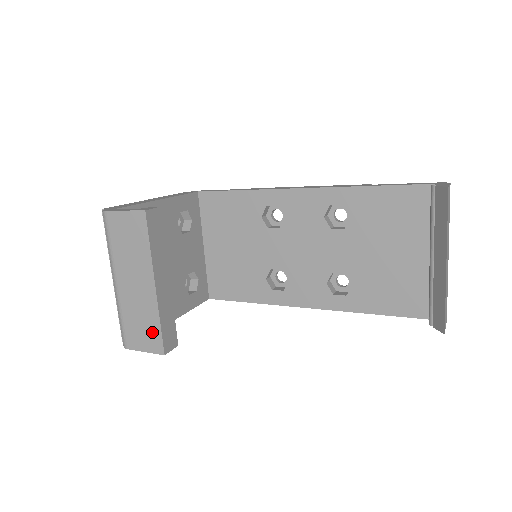
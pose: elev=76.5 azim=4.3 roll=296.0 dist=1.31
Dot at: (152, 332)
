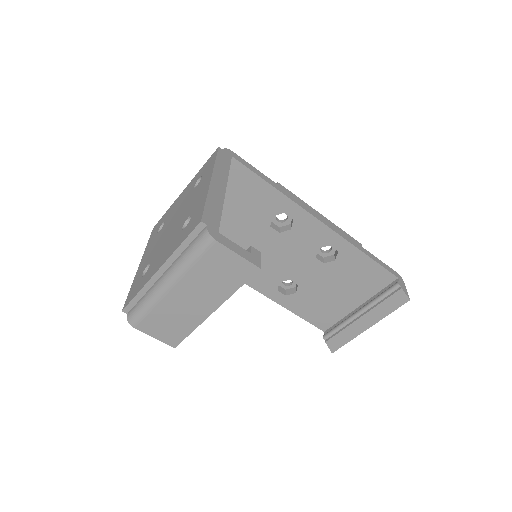
Dot at: (177, 332)
